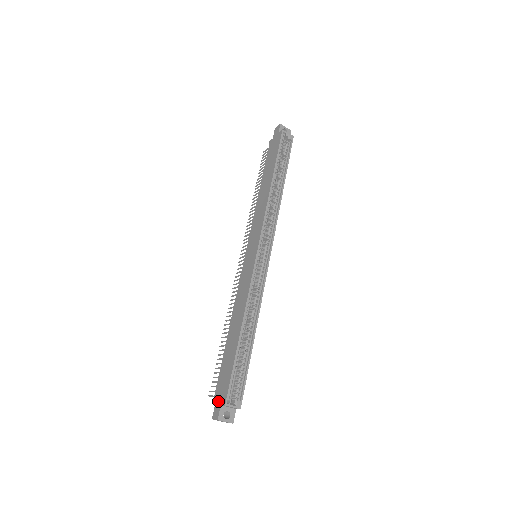
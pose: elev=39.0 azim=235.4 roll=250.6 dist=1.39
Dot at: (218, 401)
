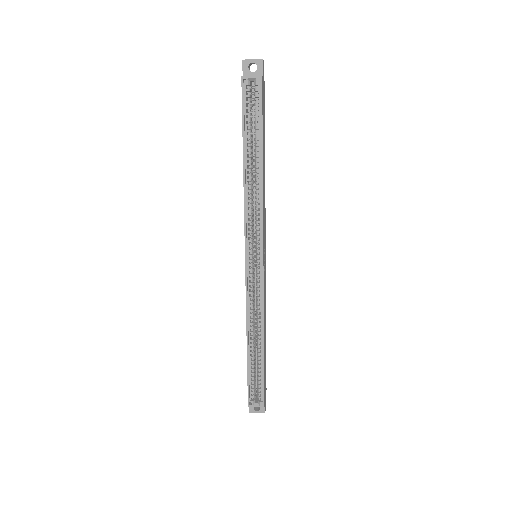
Dot at: occluded
